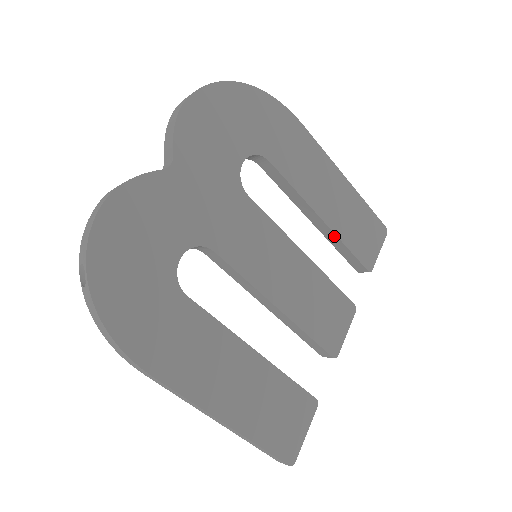
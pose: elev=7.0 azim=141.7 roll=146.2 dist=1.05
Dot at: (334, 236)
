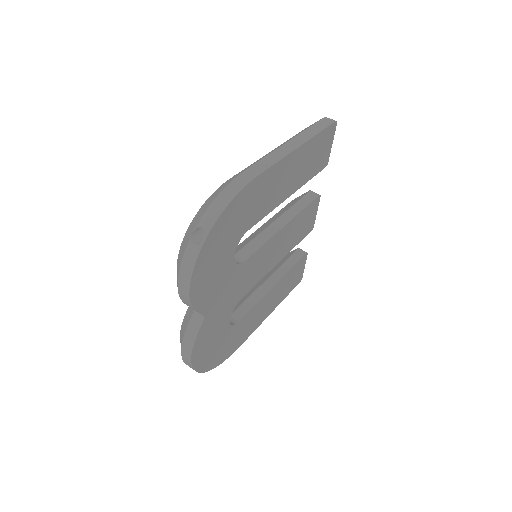
Dot at: (299, 186)
